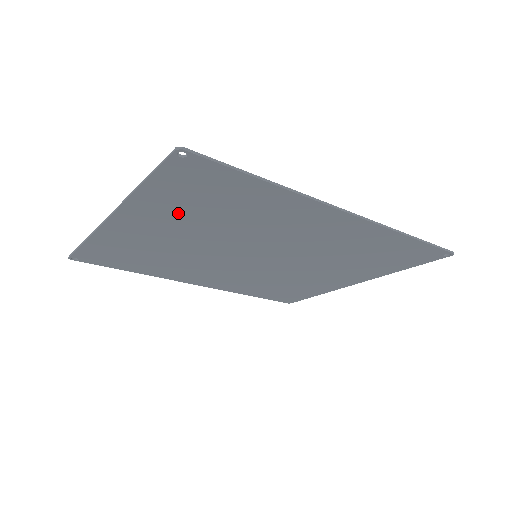
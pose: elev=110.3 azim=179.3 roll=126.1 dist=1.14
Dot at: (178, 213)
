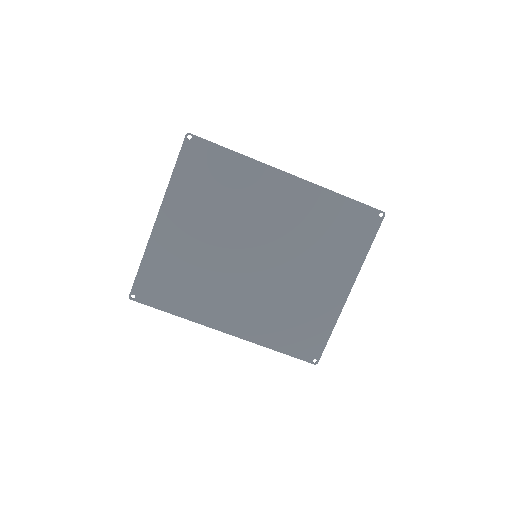
Dot at: (195, 201)
